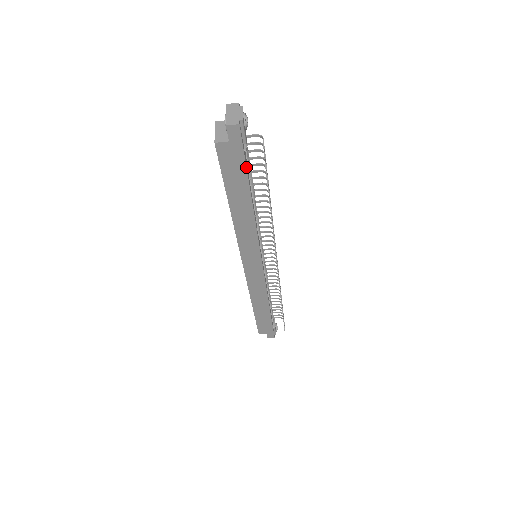
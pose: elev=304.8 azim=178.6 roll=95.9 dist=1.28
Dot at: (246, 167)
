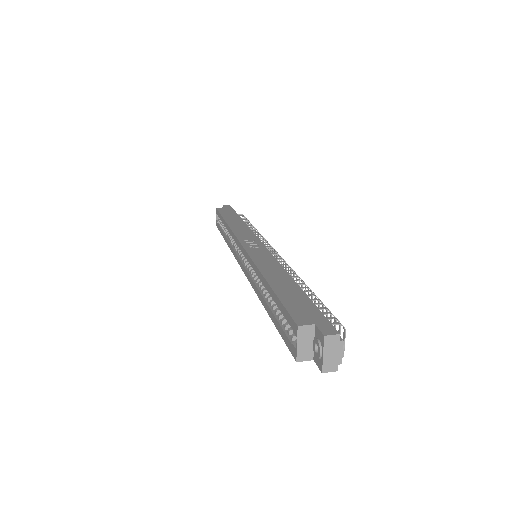
Dot at: occluded
